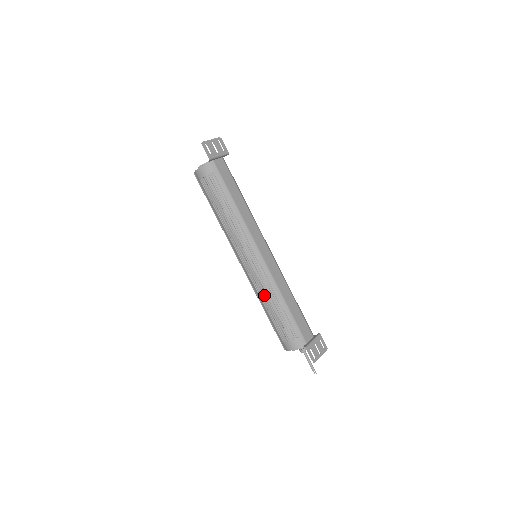
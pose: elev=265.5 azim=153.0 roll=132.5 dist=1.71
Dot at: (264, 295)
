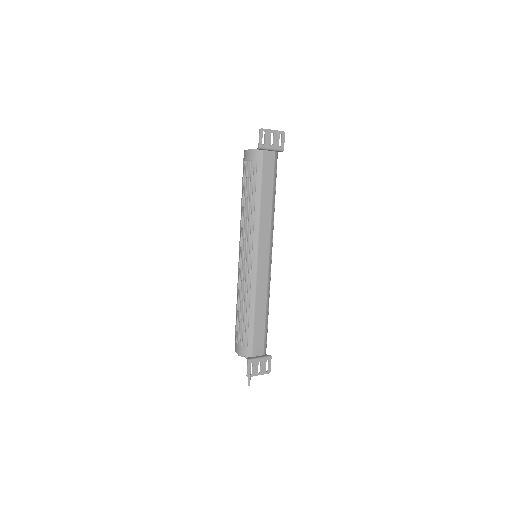
Dot at: (241, 294)
